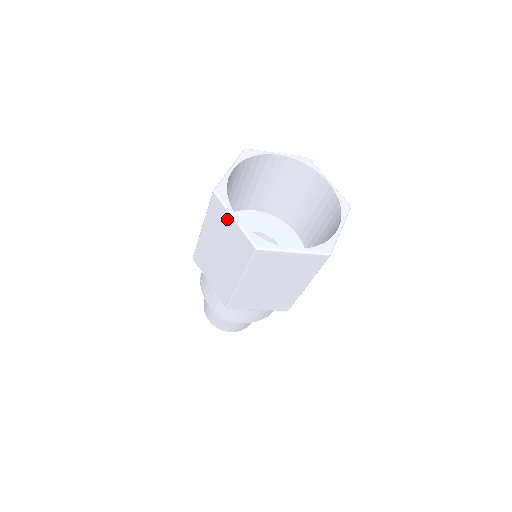
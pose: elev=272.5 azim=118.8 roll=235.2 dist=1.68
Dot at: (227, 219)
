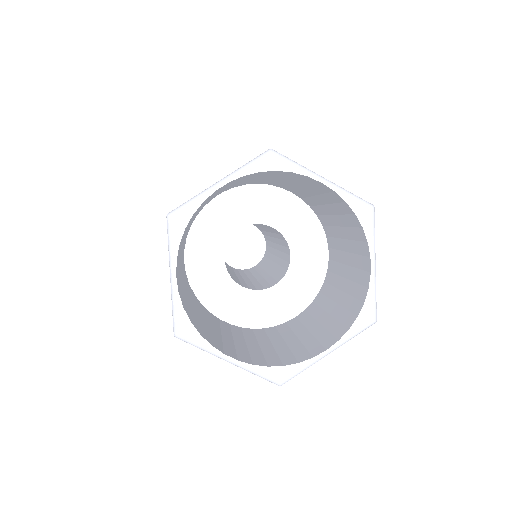
Dot at: occluded
